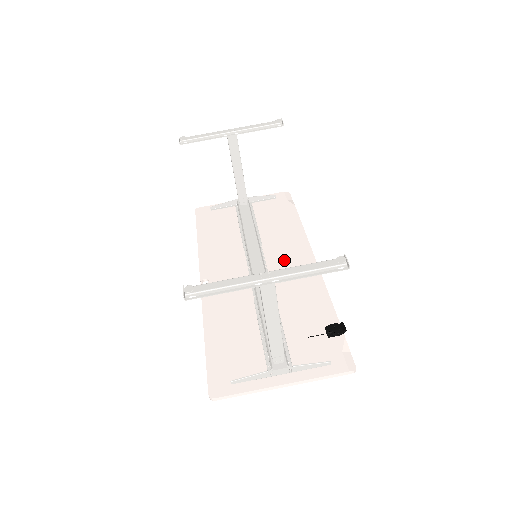
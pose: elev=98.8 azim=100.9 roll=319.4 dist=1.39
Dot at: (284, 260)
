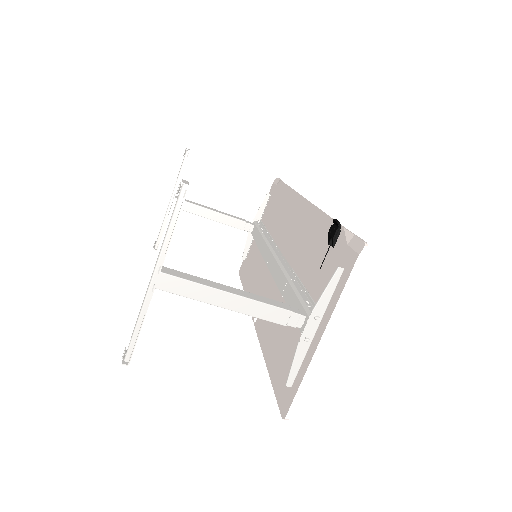
Dot at: (288, 230)
